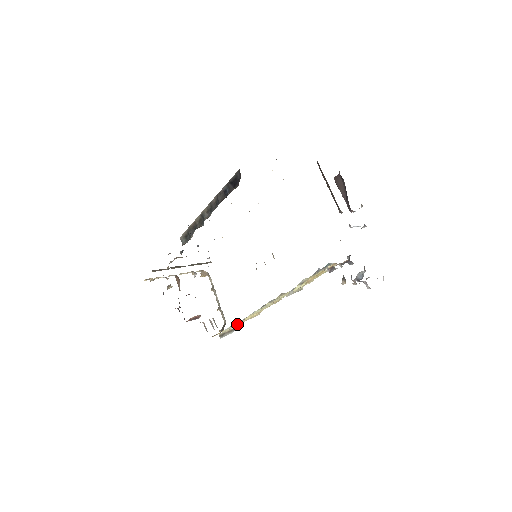
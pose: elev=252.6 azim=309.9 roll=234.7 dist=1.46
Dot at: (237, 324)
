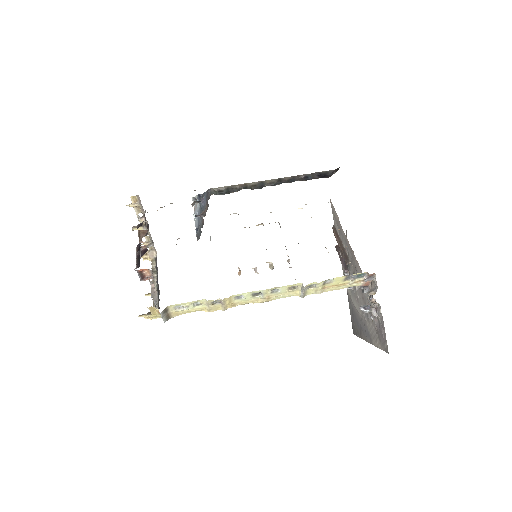
Dot at: (189, 309)
